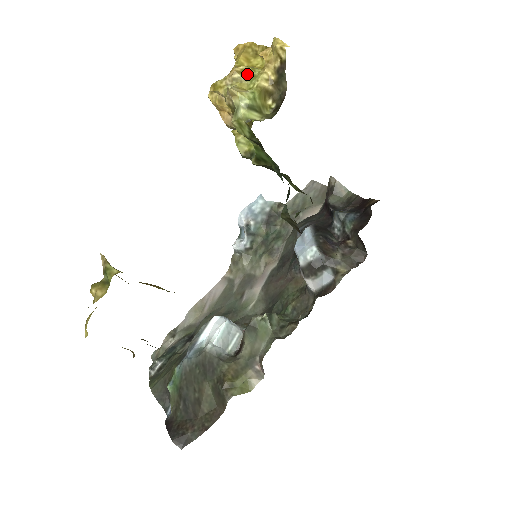
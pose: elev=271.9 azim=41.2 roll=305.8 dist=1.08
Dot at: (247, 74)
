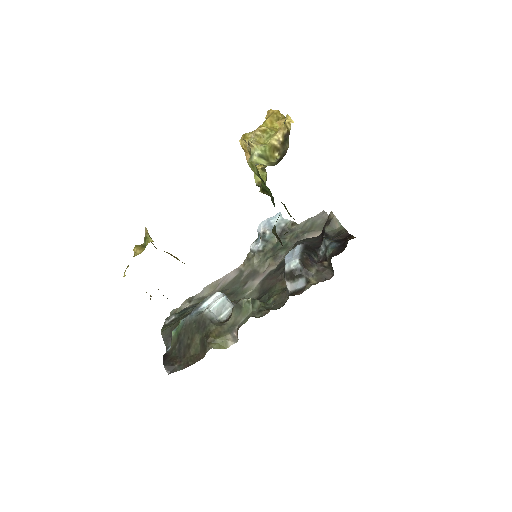
Dot at: (266, 133)
